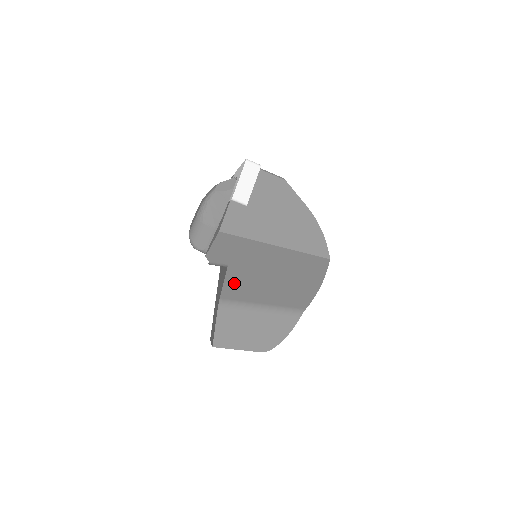
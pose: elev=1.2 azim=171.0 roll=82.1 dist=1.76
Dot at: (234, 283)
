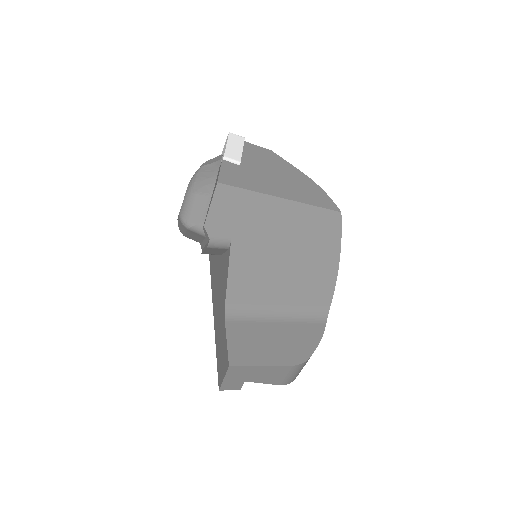
Dot at: (240, 271)
